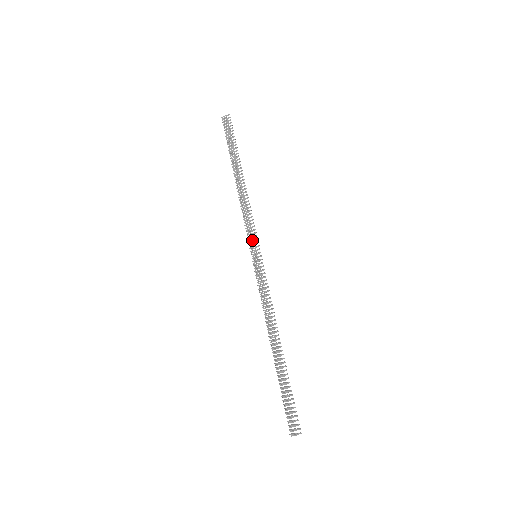
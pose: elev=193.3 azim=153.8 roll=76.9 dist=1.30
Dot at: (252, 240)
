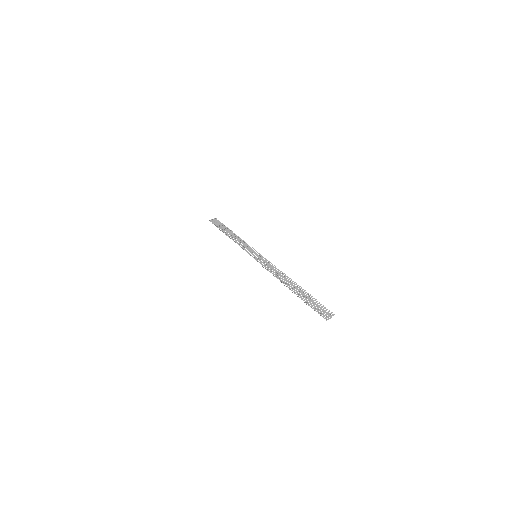
Dot at: (250, 251)
